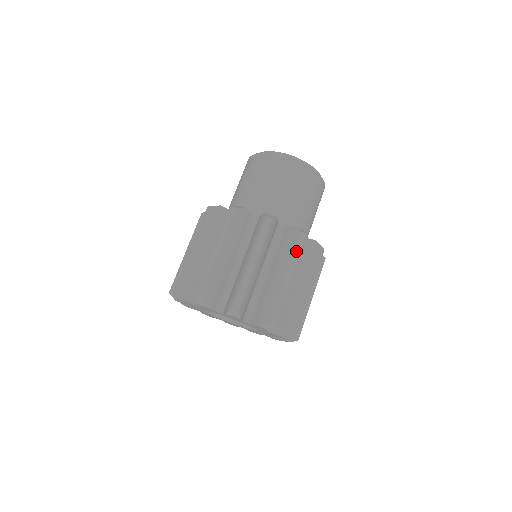
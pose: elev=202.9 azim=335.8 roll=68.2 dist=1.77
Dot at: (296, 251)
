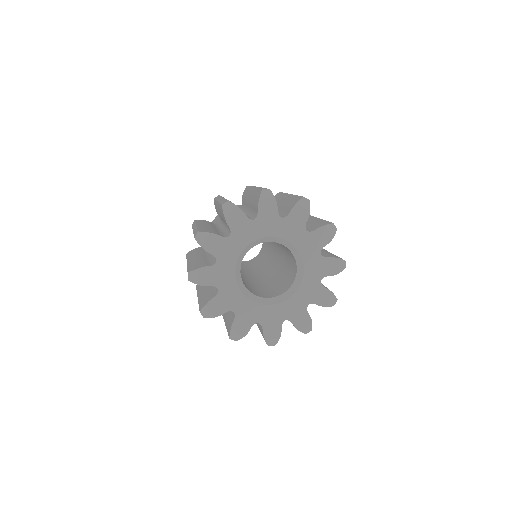
Dot at: occluded
